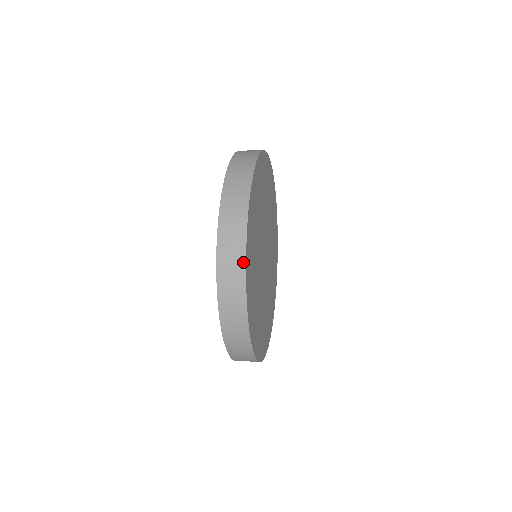
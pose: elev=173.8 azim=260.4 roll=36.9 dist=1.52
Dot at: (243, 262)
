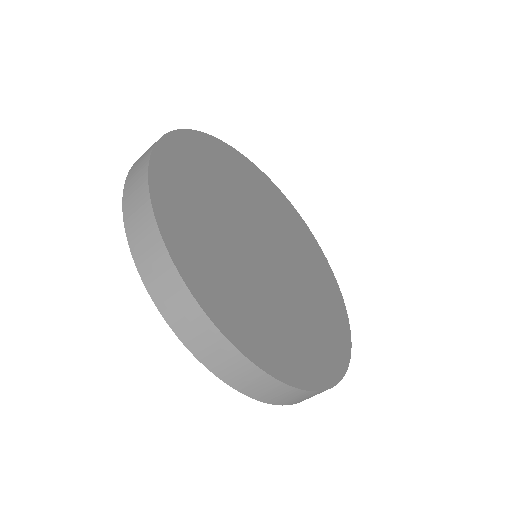
Dot at: (152, 218)
